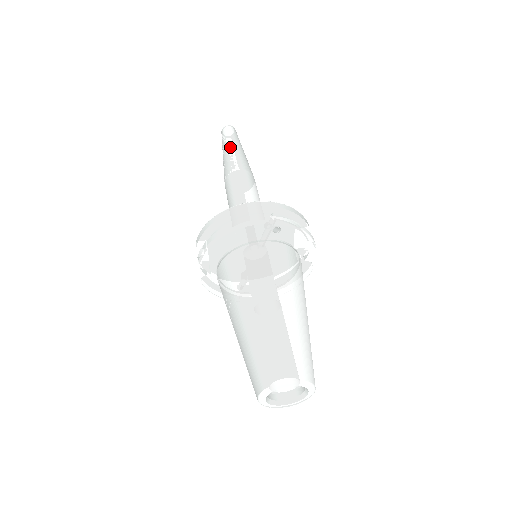
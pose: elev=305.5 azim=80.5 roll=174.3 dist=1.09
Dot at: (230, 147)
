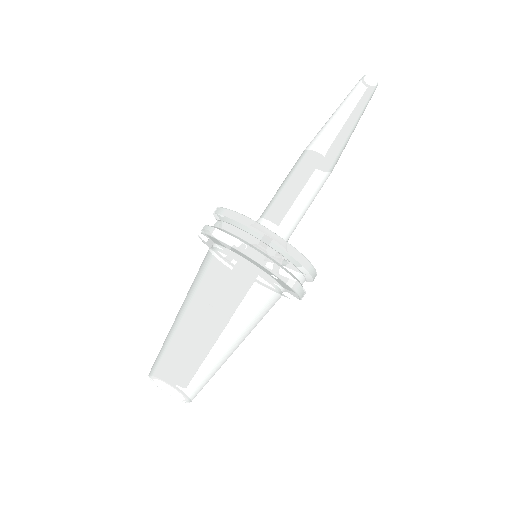
Dot at: (346, 114)
